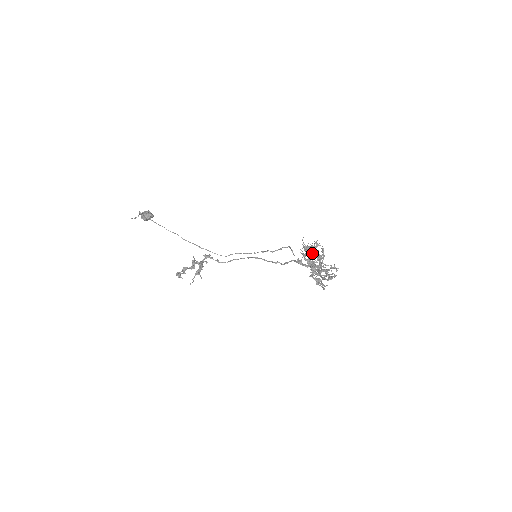
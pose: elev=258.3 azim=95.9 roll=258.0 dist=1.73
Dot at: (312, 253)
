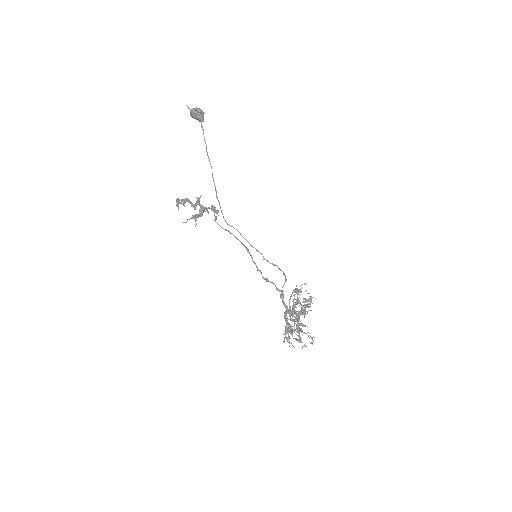
Dot at: occluded
